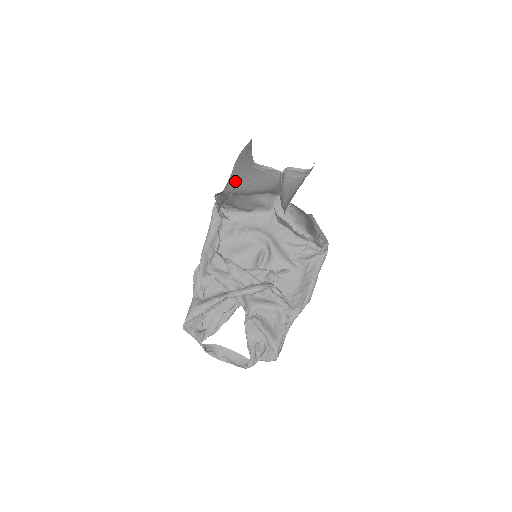
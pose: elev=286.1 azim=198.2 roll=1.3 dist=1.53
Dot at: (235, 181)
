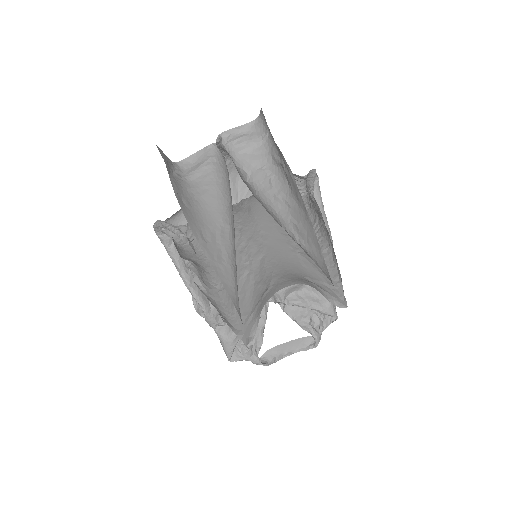
Dot at: (227, 276)
